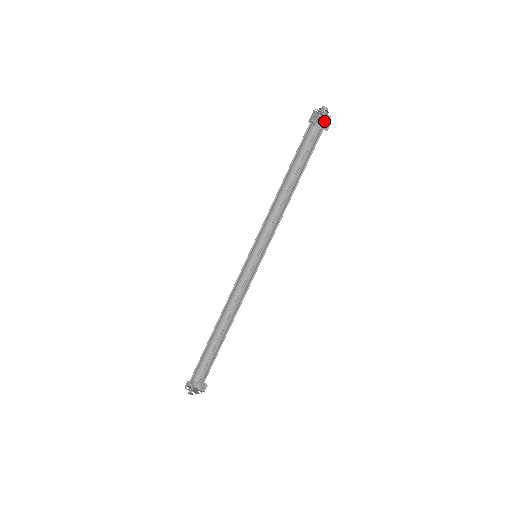
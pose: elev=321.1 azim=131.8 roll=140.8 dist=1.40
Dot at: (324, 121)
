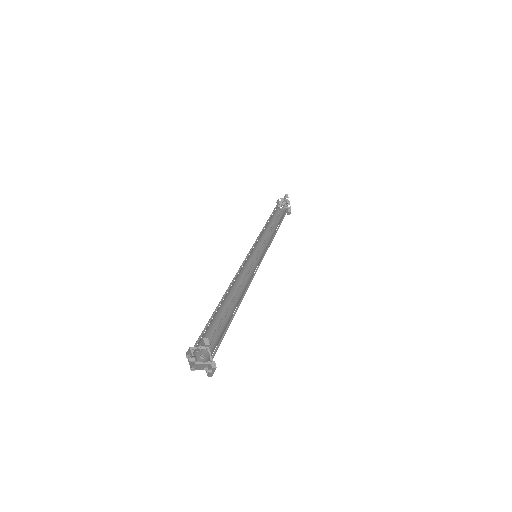
Dot at: (286, 209)
